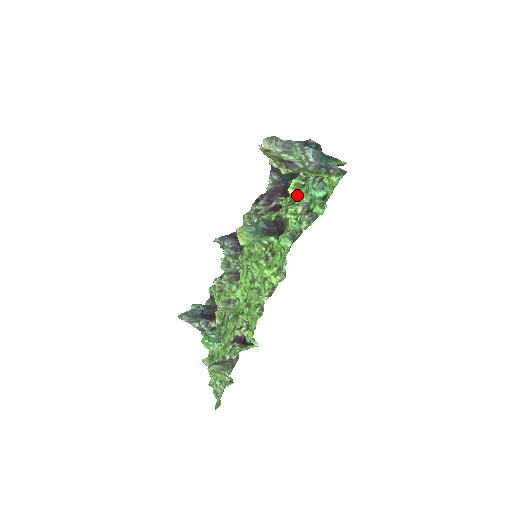
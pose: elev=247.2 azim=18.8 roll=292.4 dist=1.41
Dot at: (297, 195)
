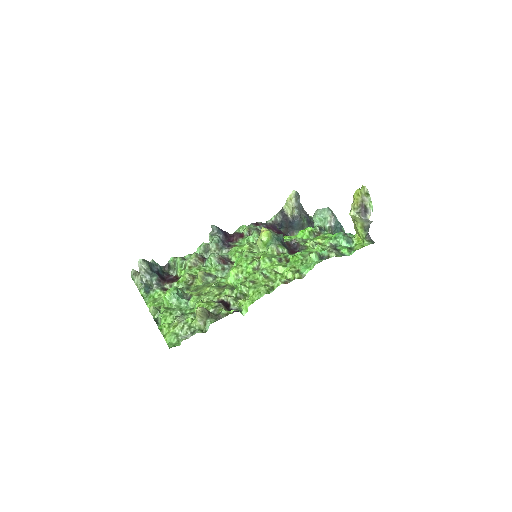
Dot at: (309, 238)
